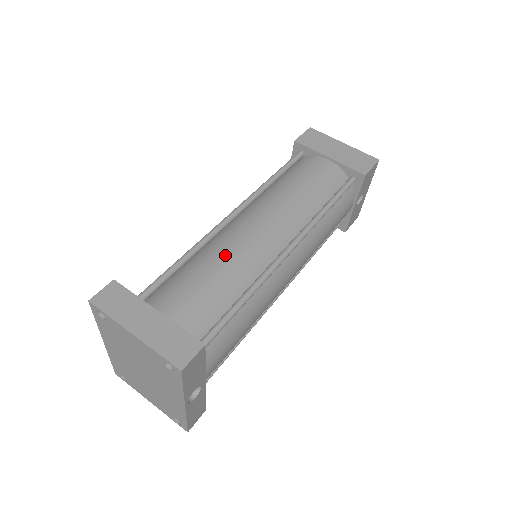
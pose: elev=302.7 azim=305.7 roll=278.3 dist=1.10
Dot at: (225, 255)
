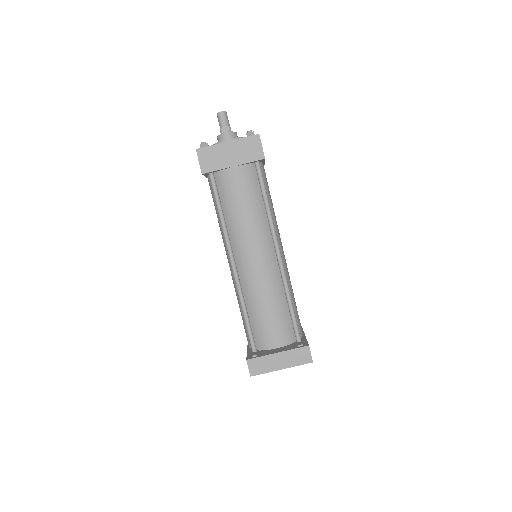
Dot at: (261, 292)
